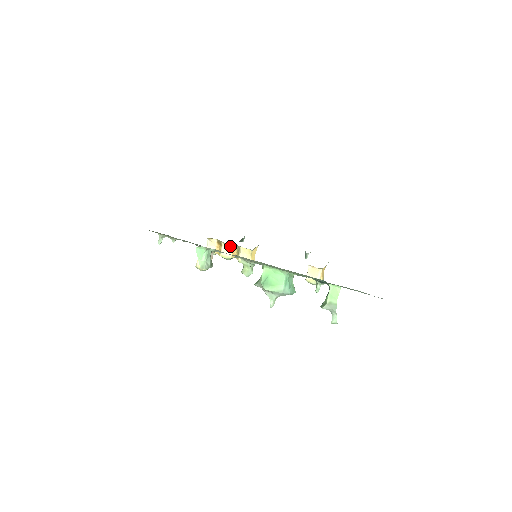
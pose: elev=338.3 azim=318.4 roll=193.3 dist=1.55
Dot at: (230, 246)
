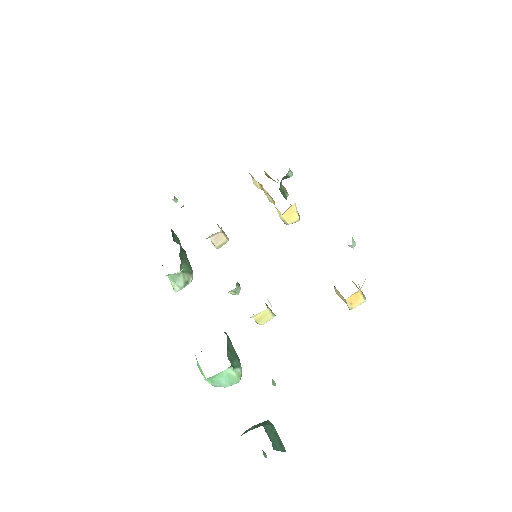
Dot at: occluded
